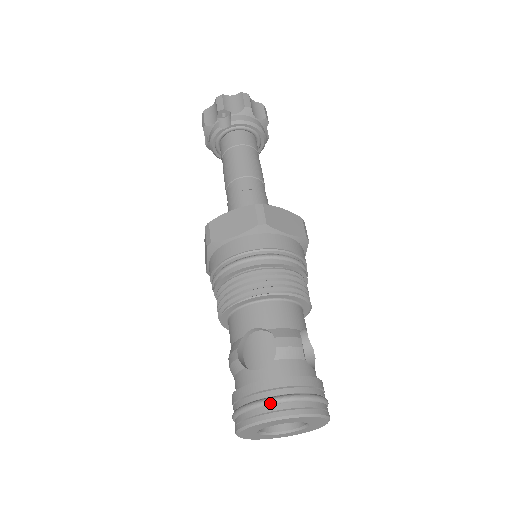
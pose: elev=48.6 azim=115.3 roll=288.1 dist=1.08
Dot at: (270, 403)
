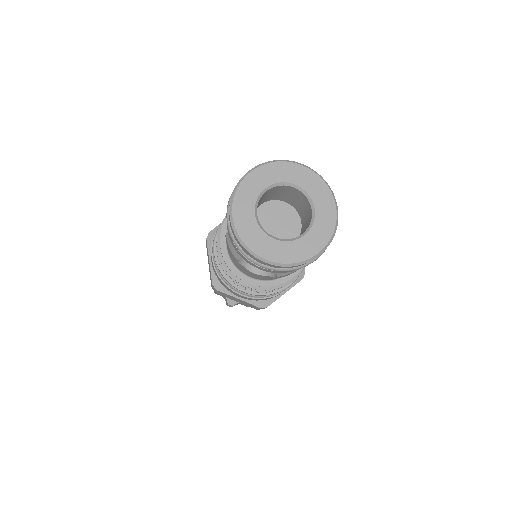
Dot at: occluded
